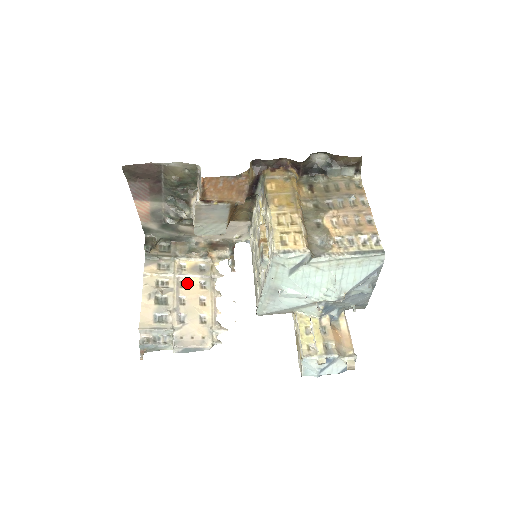
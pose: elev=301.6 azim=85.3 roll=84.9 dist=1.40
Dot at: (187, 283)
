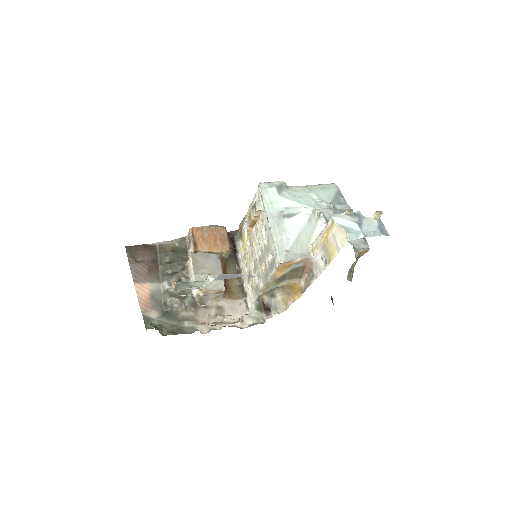
Dot at: occluded
